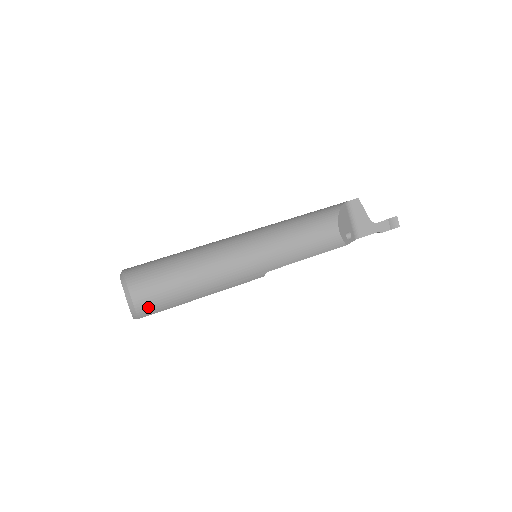
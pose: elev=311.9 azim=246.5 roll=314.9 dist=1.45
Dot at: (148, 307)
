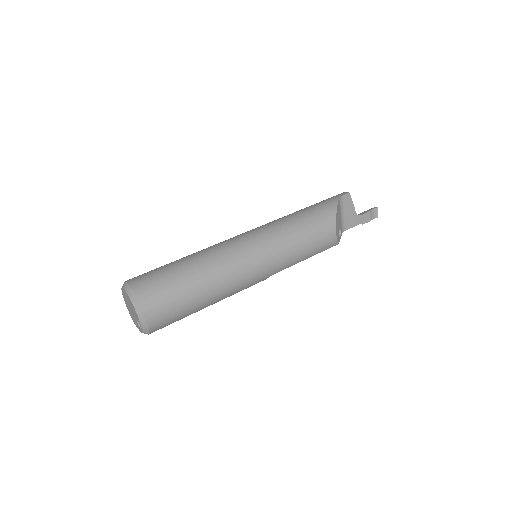
Dot at: (160, 324)
